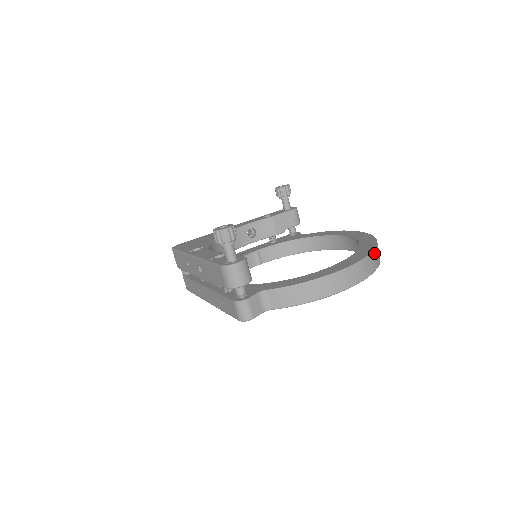
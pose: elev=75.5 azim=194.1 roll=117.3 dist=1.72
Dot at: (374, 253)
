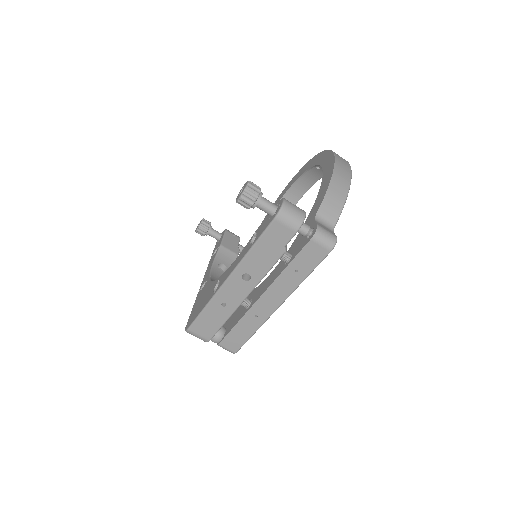
Dot at: occluded
